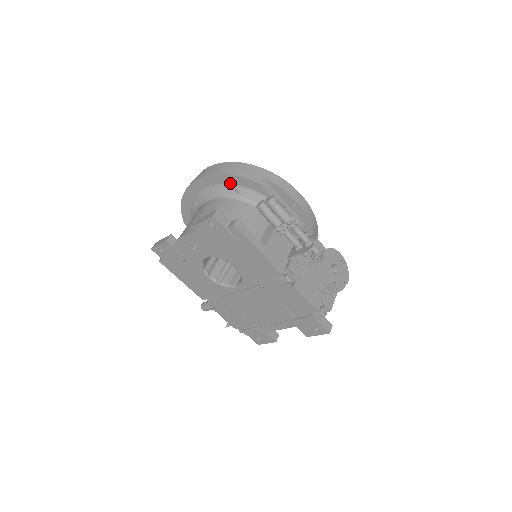
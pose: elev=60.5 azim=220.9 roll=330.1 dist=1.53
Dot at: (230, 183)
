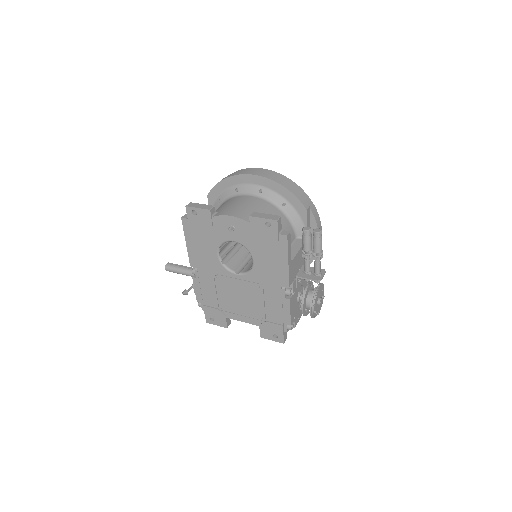
Dot at: (283, 195)
